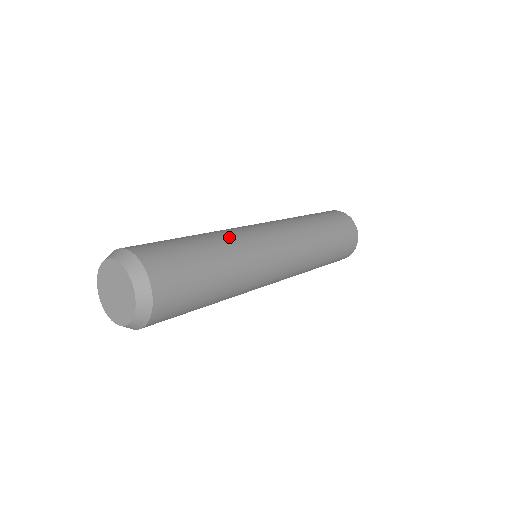
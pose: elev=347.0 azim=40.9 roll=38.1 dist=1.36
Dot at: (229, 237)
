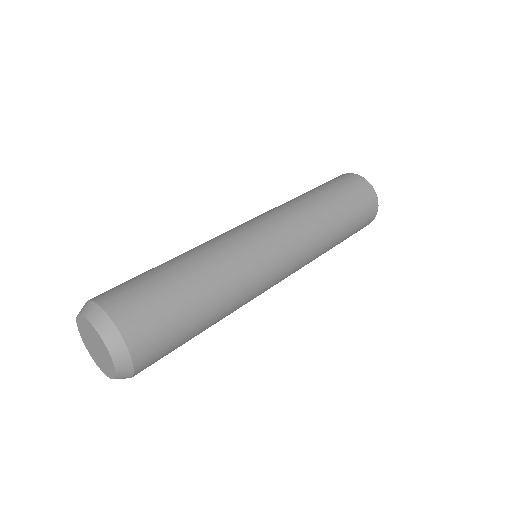
Dot at: (210, 250)
